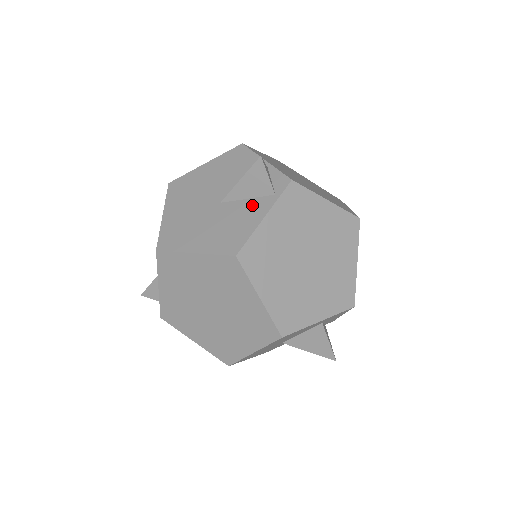
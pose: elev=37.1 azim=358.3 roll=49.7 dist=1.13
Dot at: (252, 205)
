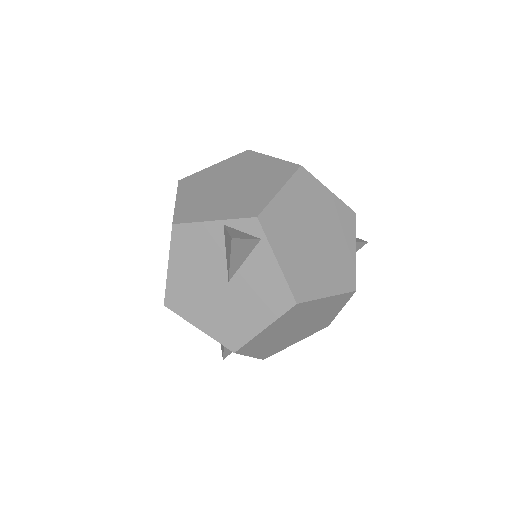
Dot at: (255, 262)
